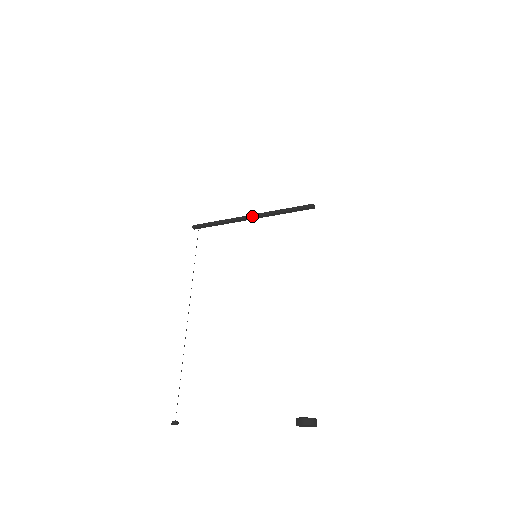
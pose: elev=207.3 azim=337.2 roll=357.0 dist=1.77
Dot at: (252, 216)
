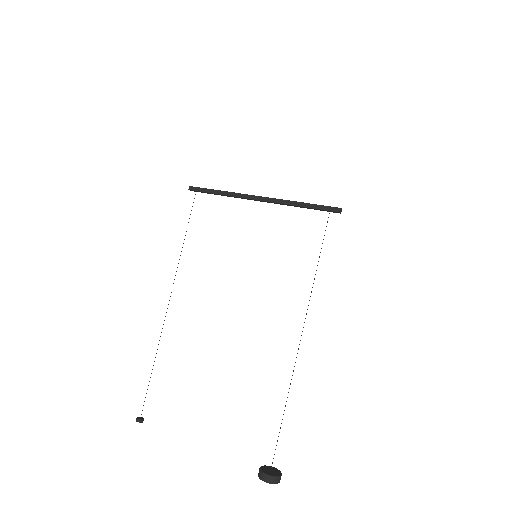
Dot at: (261, 199)
